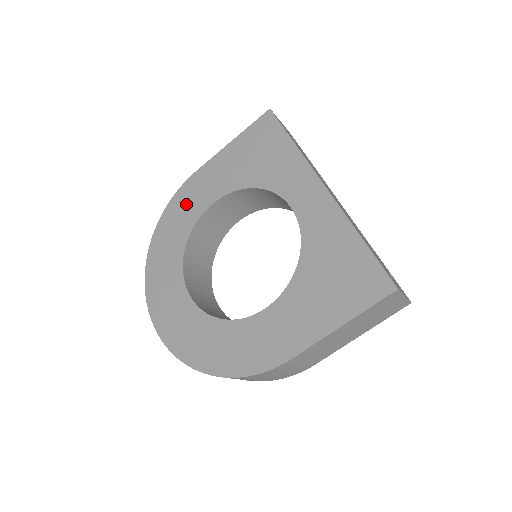
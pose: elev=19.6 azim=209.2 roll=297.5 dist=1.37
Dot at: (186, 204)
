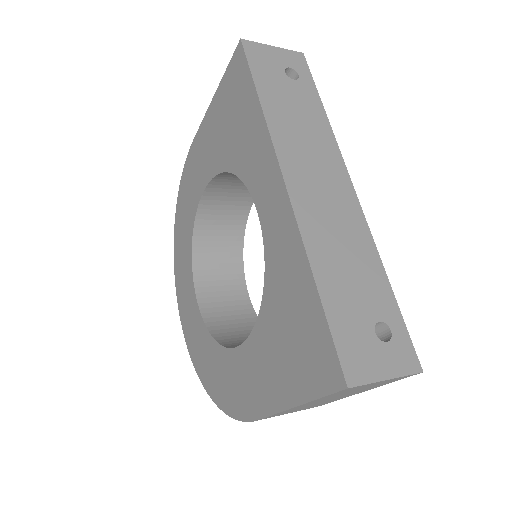
Dot at: (190, 184)
